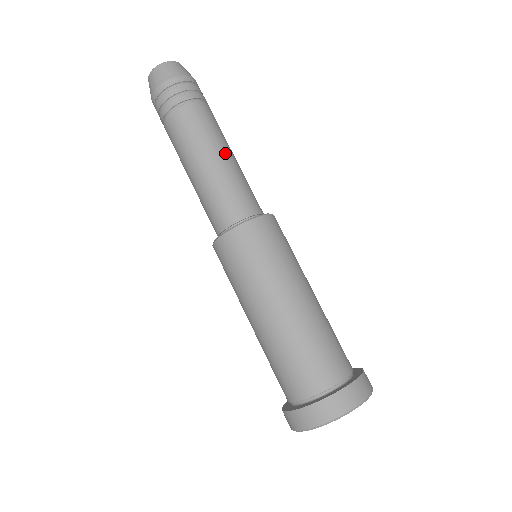
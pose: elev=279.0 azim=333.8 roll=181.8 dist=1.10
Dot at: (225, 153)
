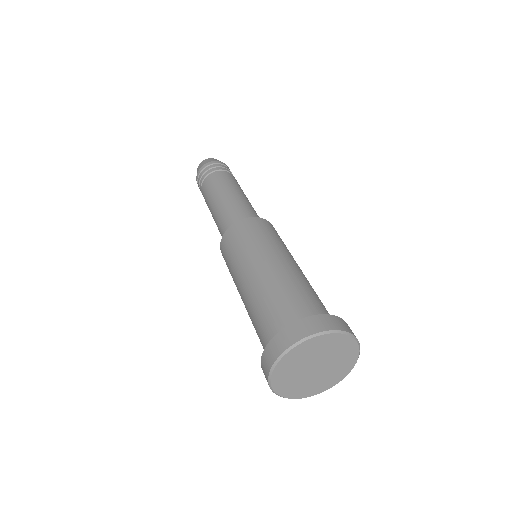
Dot at: (230, 192)
